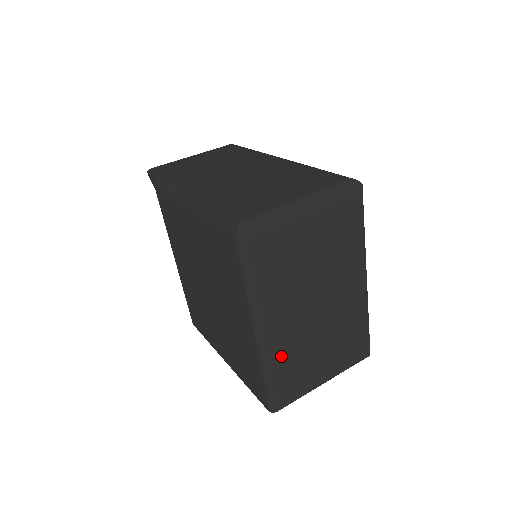
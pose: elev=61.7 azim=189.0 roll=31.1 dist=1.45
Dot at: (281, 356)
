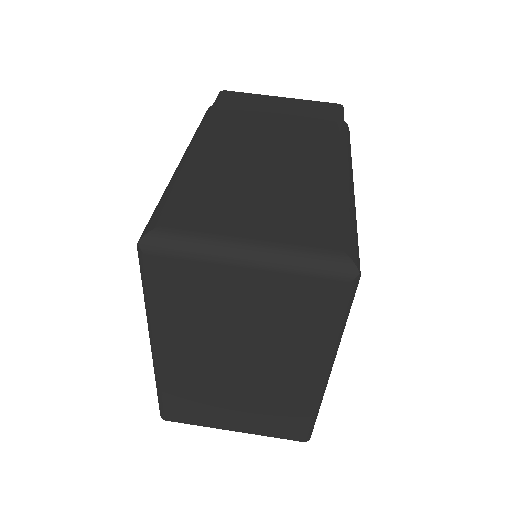
Dot at: (179, 382)
